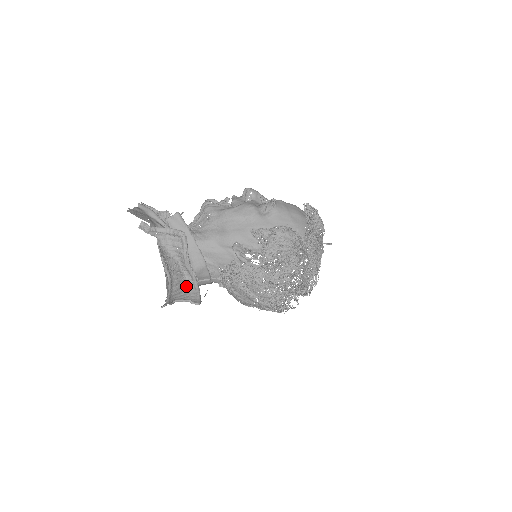
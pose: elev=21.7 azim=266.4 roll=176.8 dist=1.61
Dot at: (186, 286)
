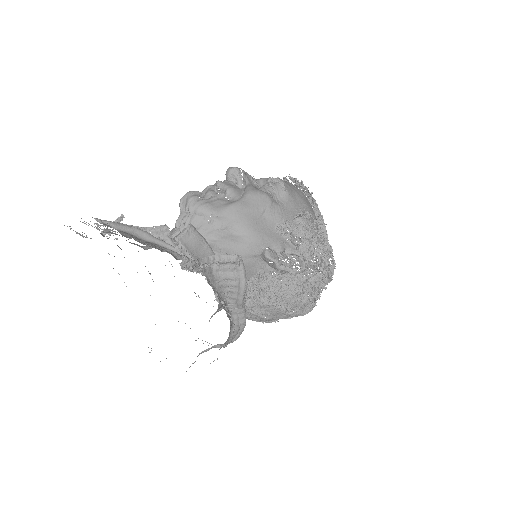
Dot at: (230, 329)
